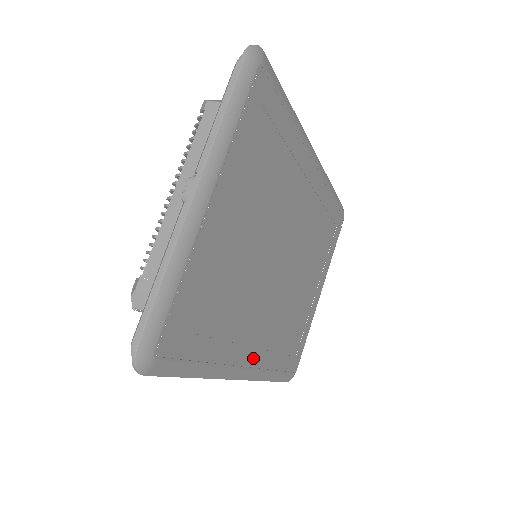
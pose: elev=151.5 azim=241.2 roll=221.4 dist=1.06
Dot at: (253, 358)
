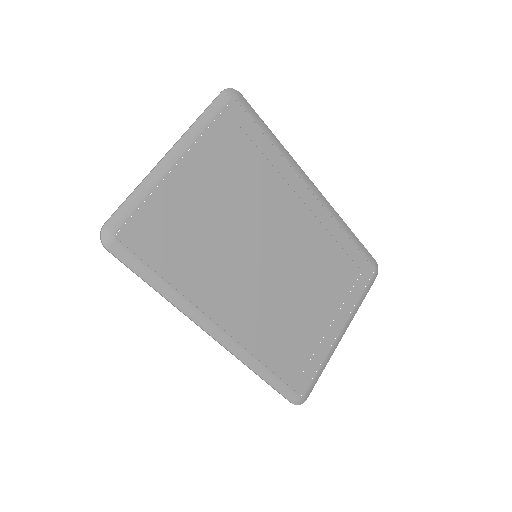
Dot at: (228, 323)
